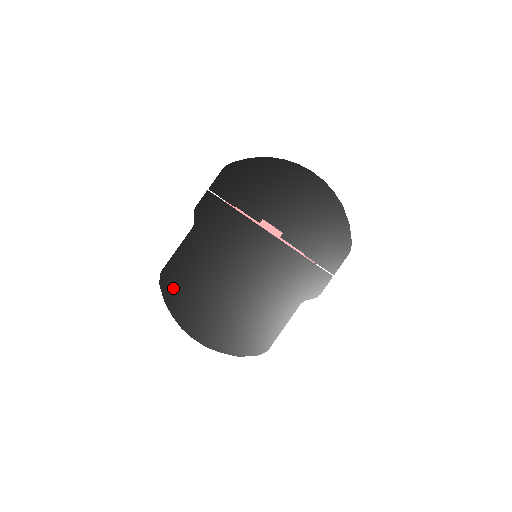
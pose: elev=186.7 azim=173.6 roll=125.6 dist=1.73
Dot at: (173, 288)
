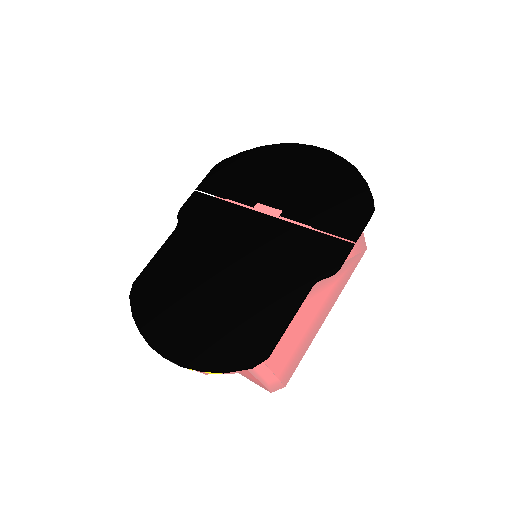
Dot at: (145, 298)
